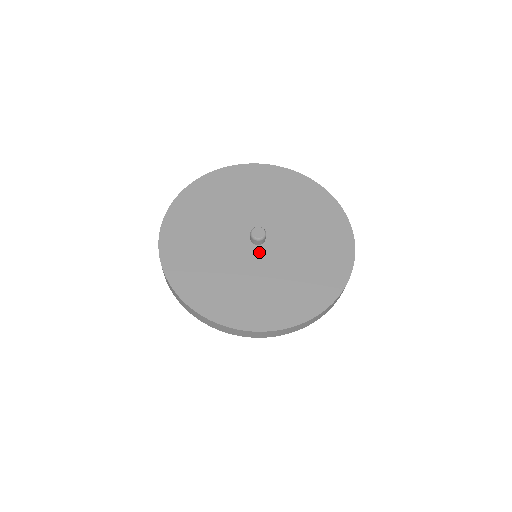
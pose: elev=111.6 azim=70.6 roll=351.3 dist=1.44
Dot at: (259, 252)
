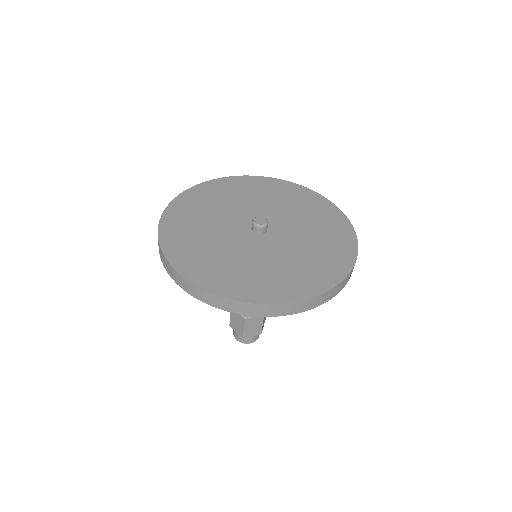
Dot at: (270, 238)
